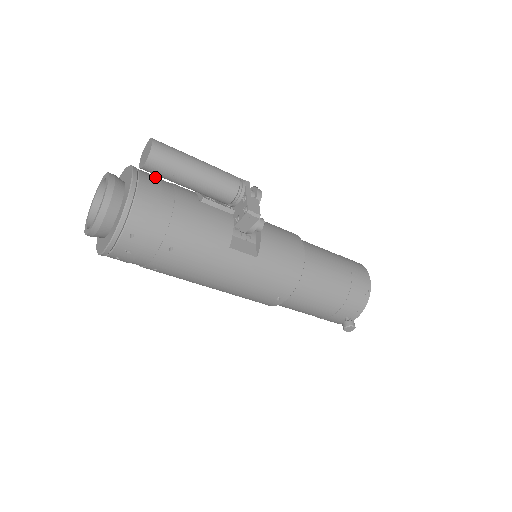
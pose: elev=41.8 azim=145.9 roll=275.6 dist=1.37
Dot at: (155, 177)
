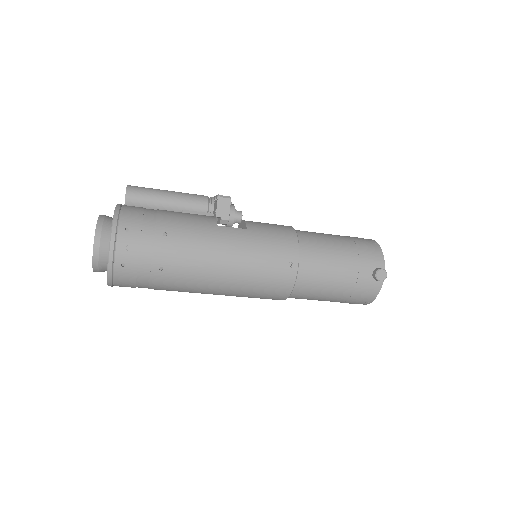
Dot at: occluded
